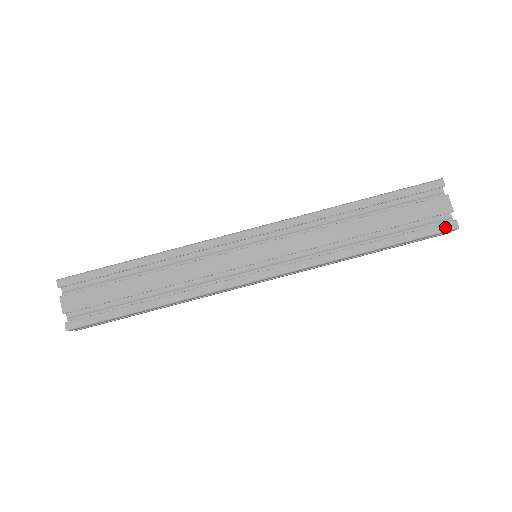
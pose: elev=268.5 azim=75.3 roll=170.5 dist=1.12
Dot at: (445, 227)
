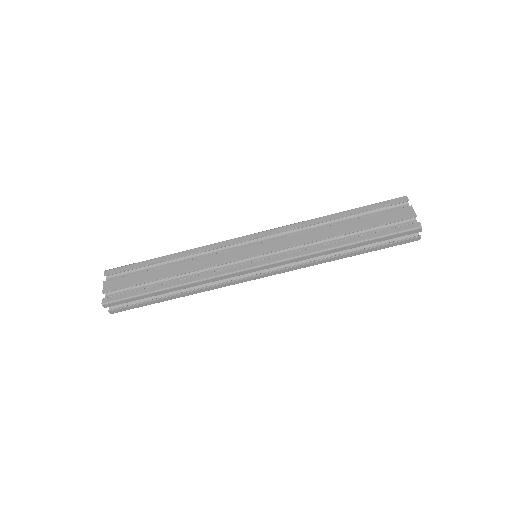
Dot at: (410, 227)
